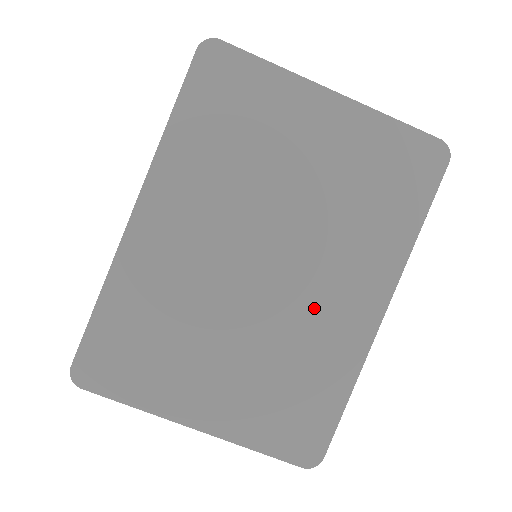
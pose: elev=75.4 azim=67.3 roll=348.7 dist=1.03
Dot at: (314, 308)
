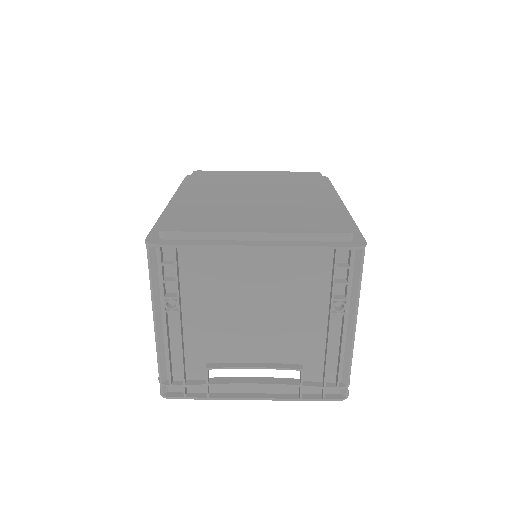
Dot at: (298, 200)
